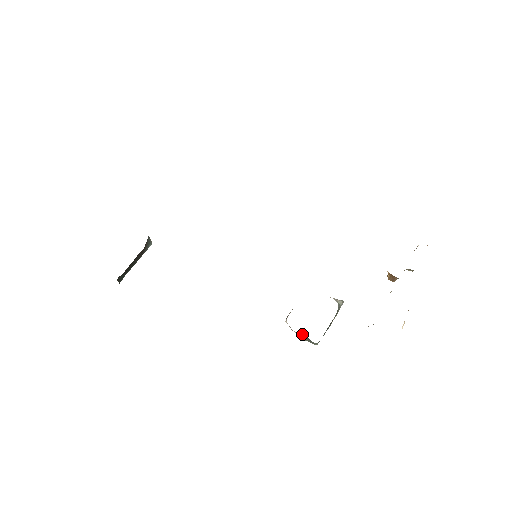
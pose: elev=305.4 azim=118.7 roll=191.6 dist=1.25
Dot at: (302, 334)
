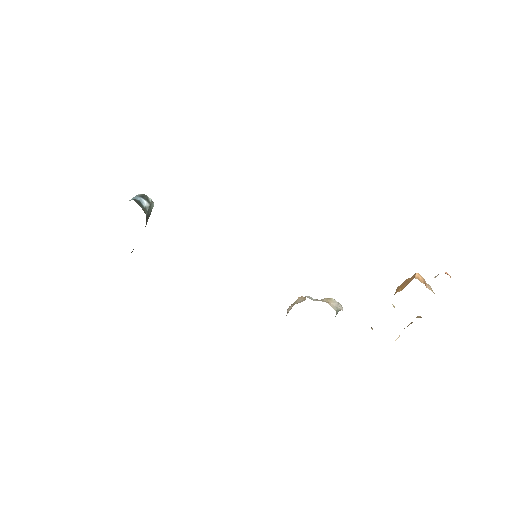
Dot at: occluded
